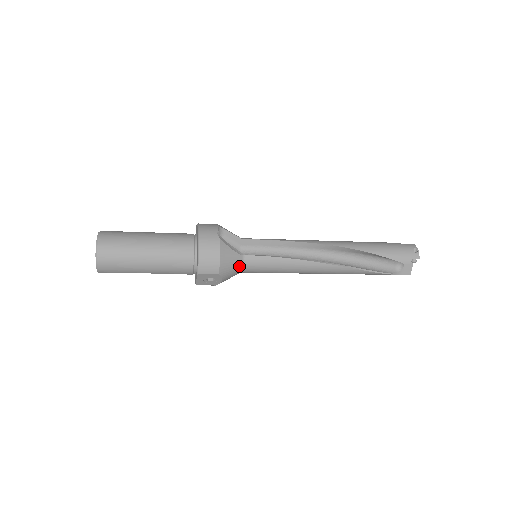
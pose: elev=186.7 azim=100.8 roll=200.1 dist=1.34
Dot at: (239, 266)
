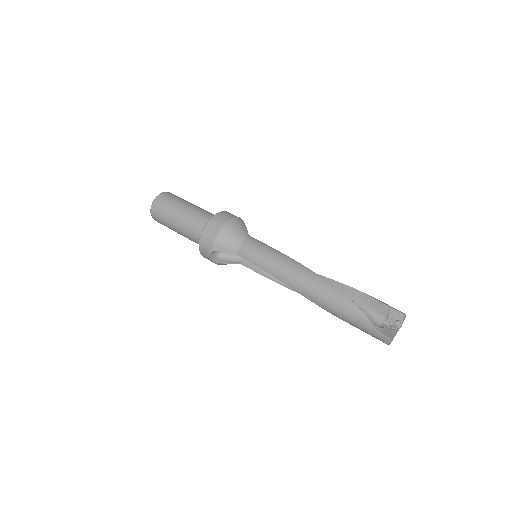
Dot at: occluded
